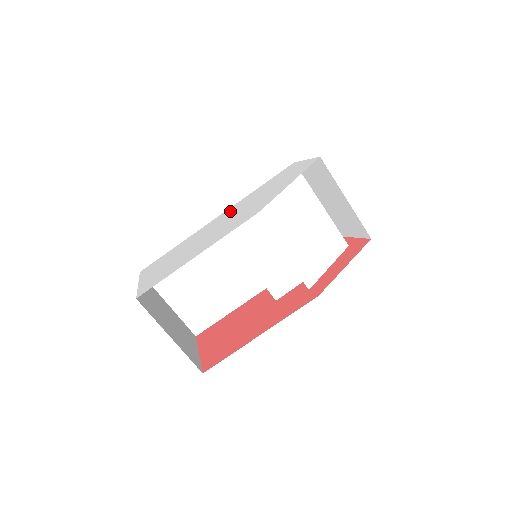
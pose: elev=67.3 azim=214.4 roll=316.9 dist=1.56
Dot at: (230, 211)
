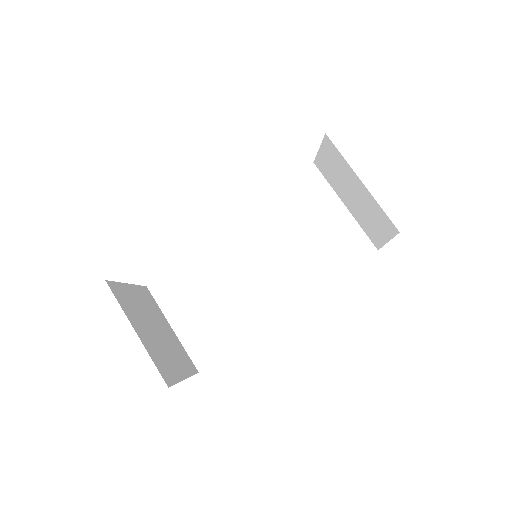
Dot at: occluded
